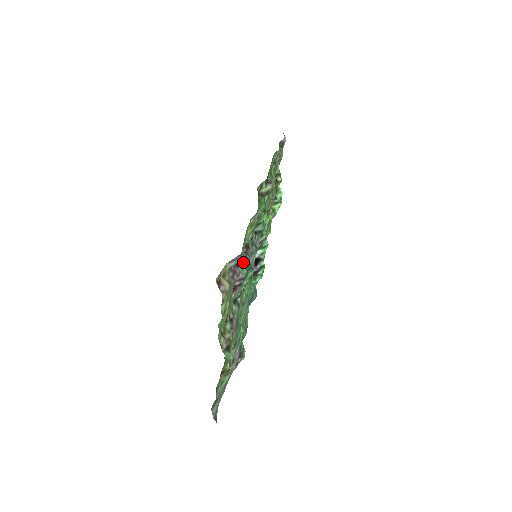
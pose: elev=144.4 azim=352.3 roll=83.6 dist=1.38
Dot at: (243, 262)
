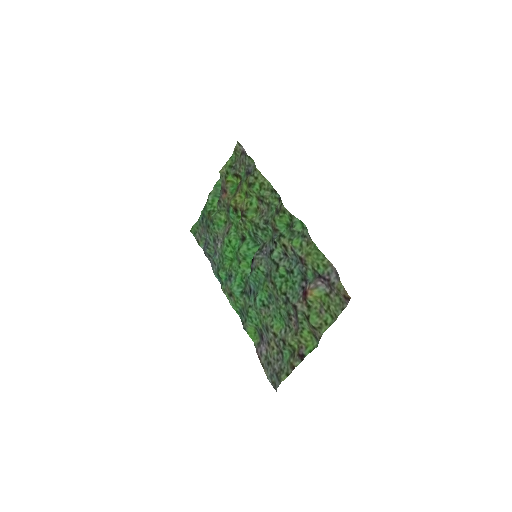
Dot at: (316, 274)
